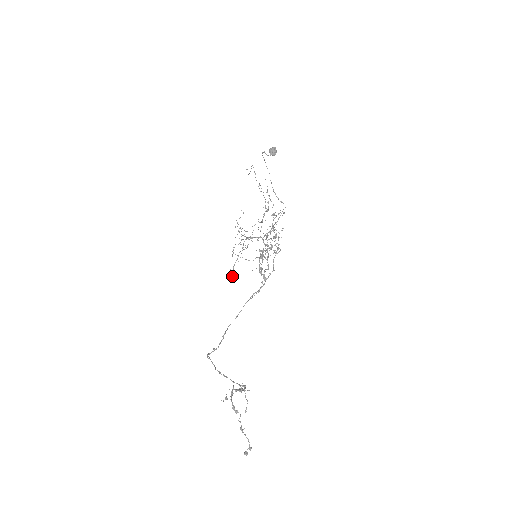
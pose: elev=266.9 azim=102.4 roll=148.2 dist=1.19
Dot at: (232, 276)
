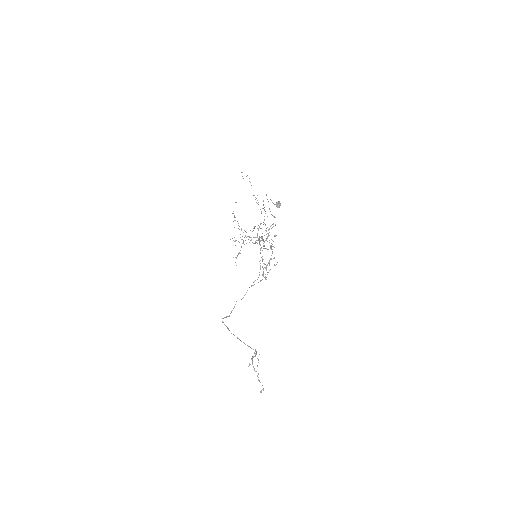
Dot at: occluded
